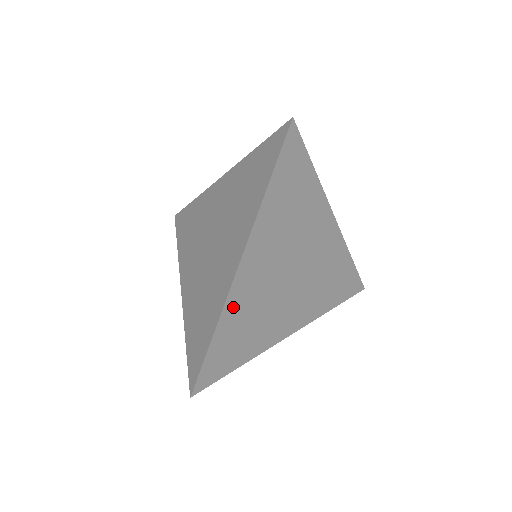
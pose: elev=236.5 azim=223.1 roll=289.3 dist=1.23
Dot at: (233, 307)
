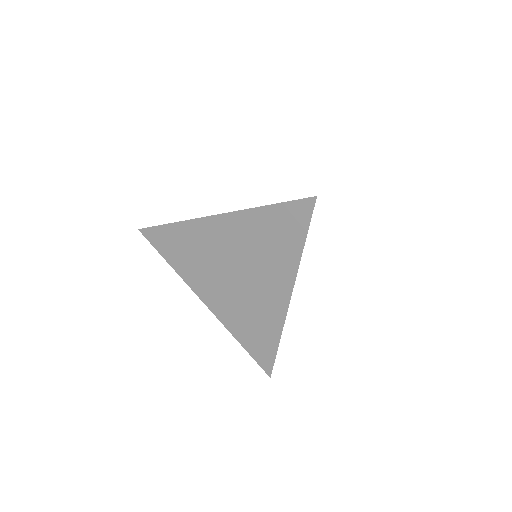
Dot at: occluded
